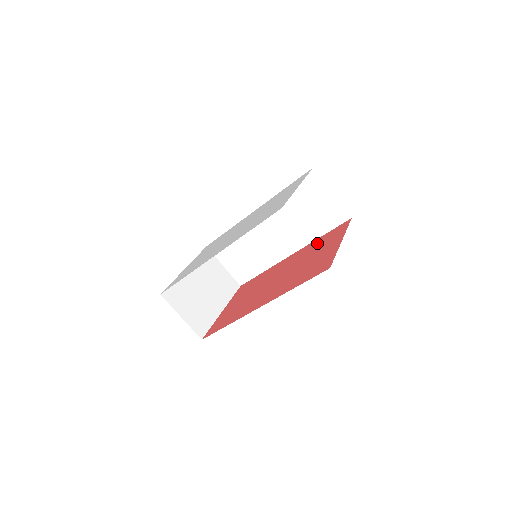
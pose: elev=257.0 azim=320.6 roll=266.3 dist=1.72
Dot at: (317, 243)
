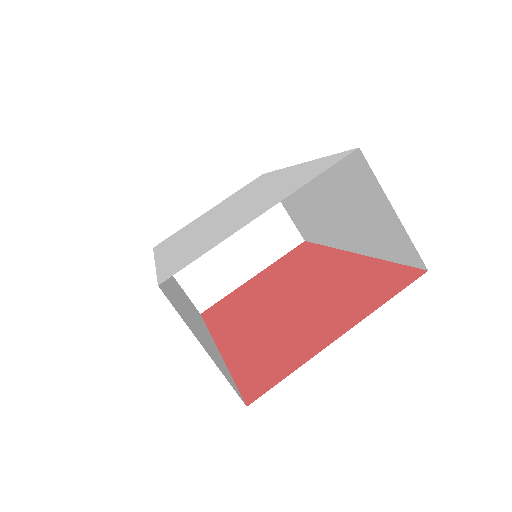
Dot at: (360, 275)
